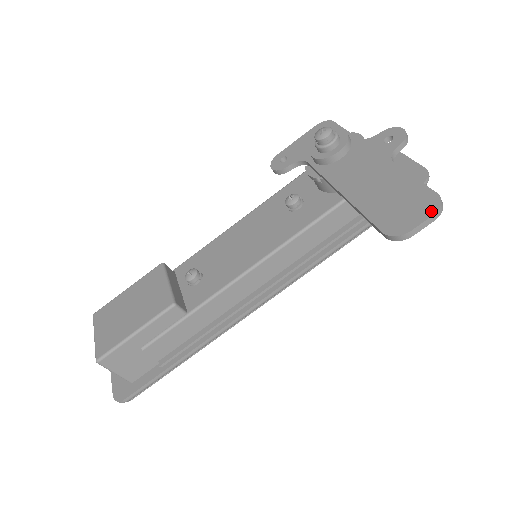
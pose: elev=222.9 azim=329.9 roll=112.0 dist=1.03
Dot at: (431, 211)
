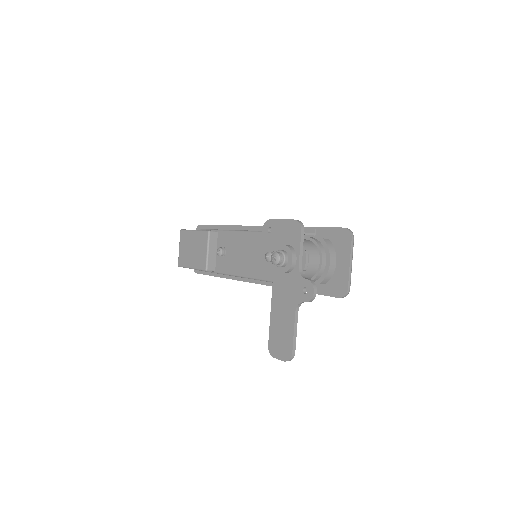
Dot at: (284, 359)
